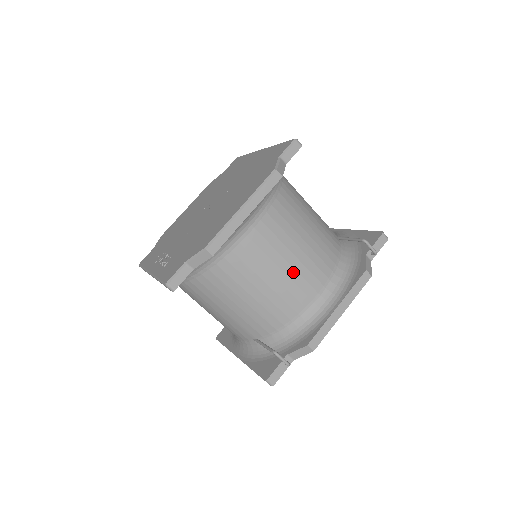
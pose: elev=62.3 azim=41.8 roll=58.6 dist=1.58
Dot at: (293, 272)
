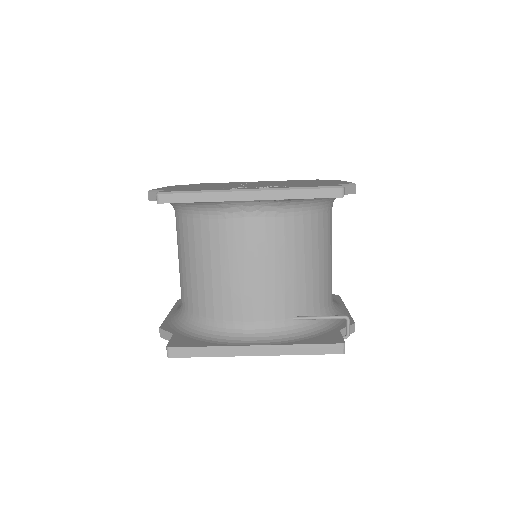
Dot at: occluded
